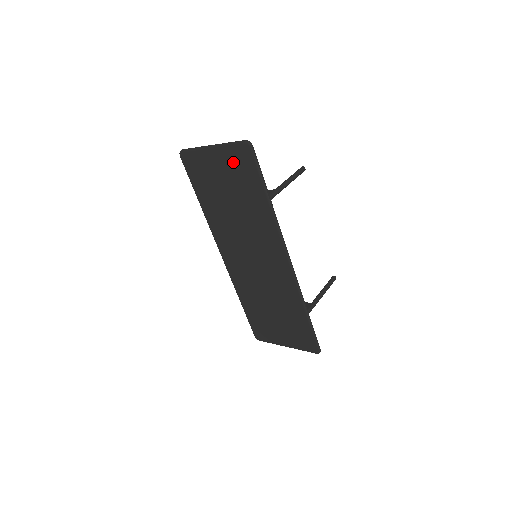
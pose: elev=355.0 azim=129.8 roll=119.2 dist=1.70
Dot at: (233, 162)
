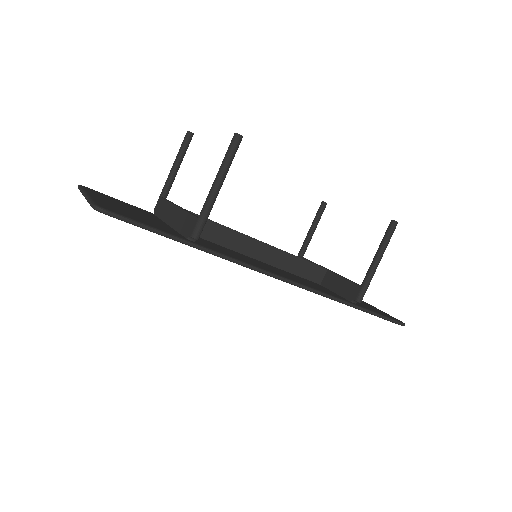
Dot at: occluded
